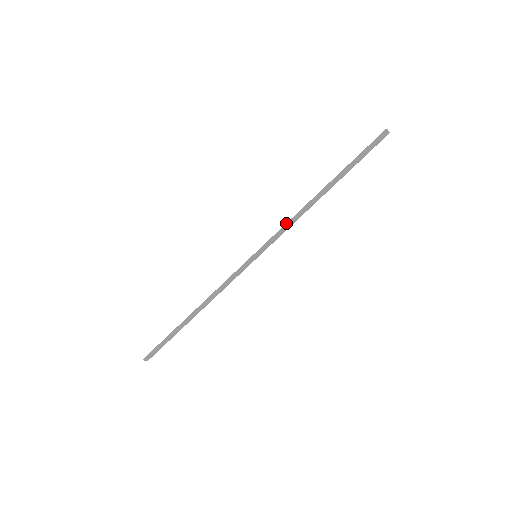
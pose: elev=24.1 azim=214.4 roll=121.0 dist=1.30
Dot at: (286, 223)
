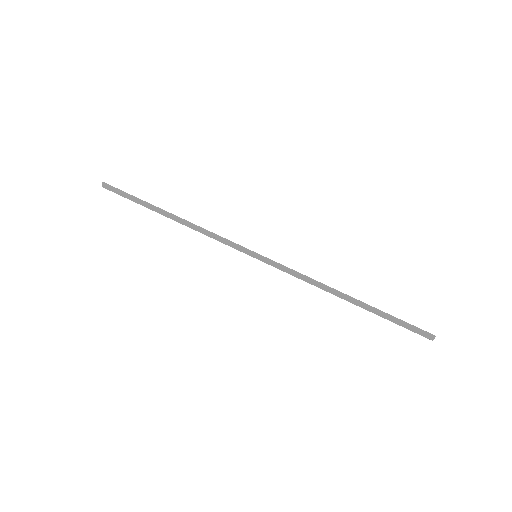
Dot at: occluded
